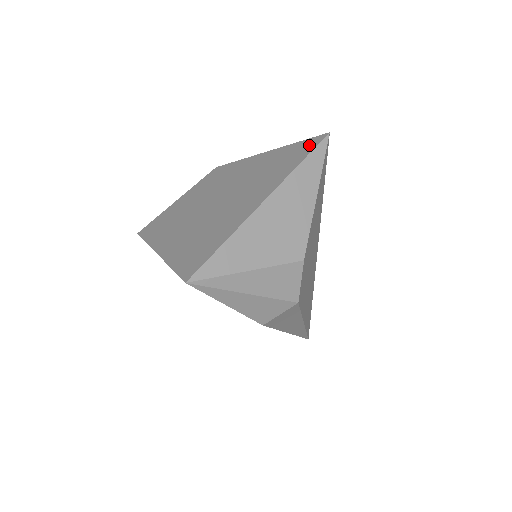
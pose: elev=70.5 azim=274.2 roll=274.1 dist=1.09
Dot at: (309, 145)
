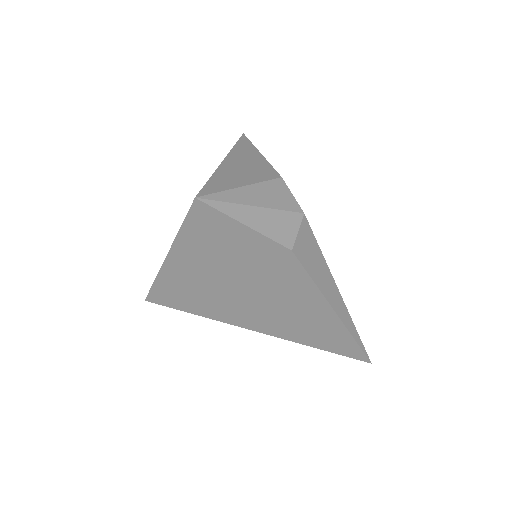
Dot at: occluded
